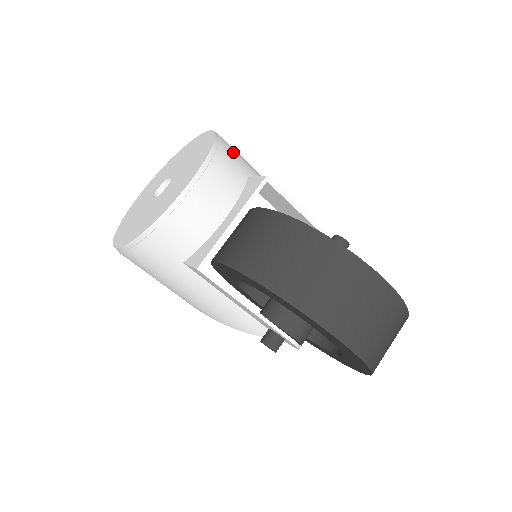
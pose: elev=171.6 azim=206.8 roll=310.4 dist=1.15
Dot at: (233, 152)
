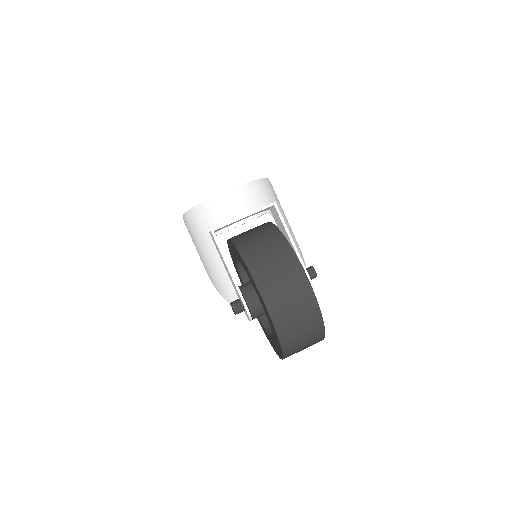
Dot at: (271, 191)
